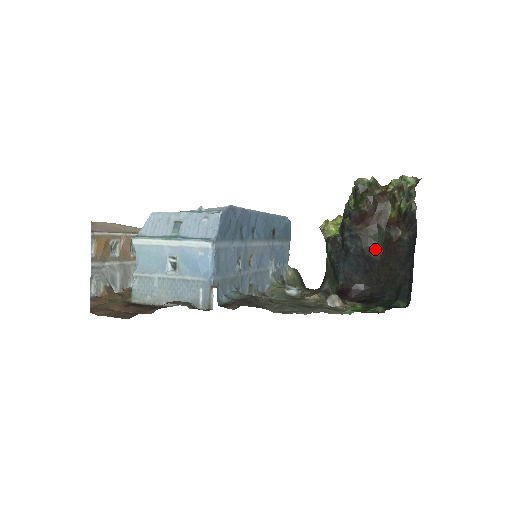
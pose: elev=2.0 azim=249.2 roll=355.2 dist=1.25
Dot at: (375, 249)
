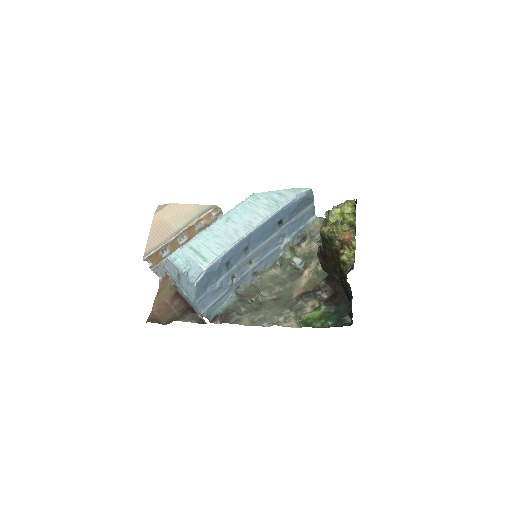
Dot at: (337, 278)
